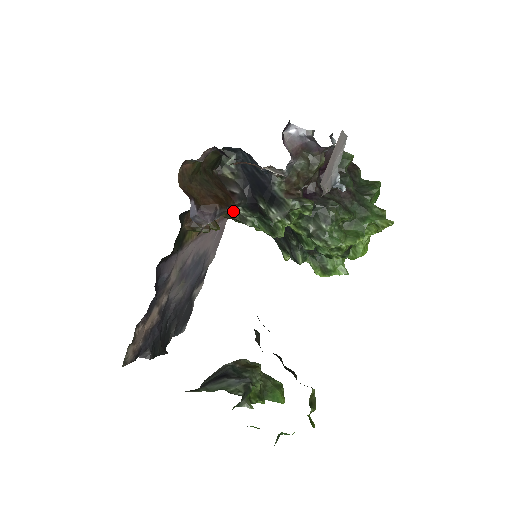
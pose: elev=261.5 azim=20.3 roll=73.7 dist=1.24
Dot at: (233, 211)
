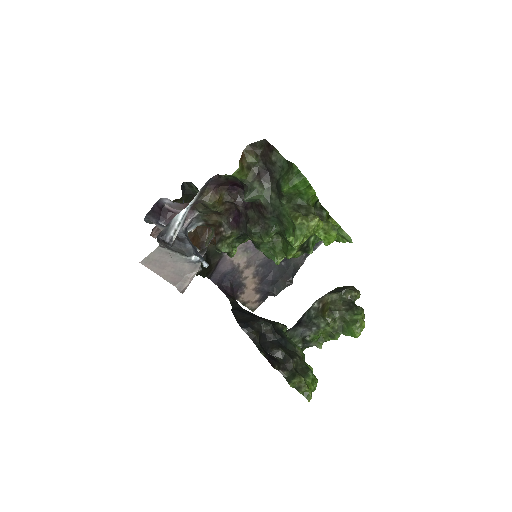
Dot at: occluded
